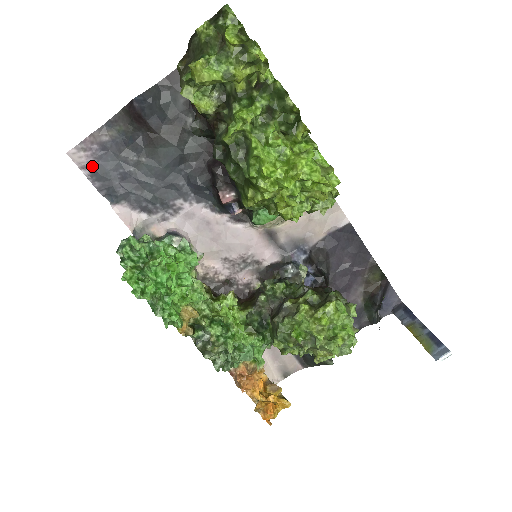
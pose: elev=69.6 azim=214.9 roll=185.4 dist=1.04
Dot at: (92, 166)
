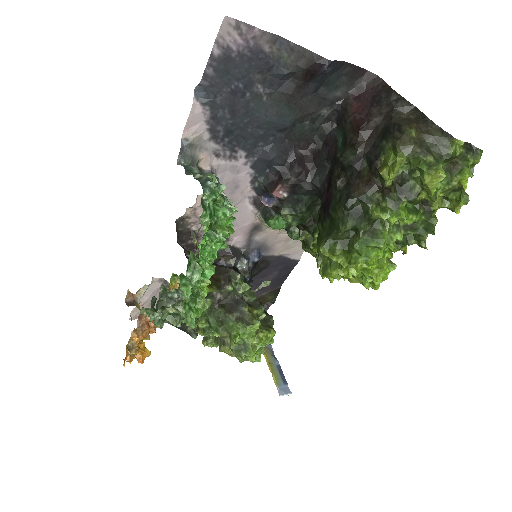
Dot at: (227, 53)
